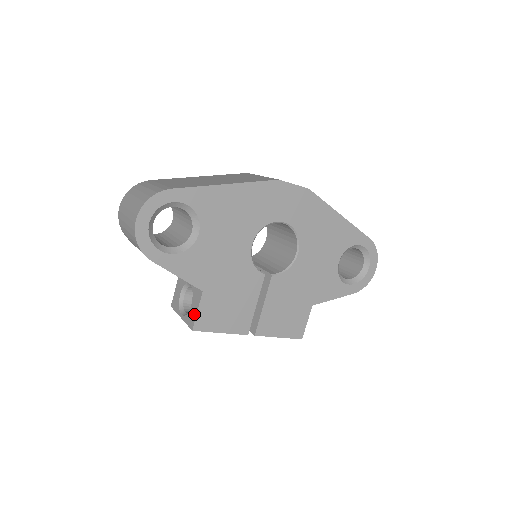
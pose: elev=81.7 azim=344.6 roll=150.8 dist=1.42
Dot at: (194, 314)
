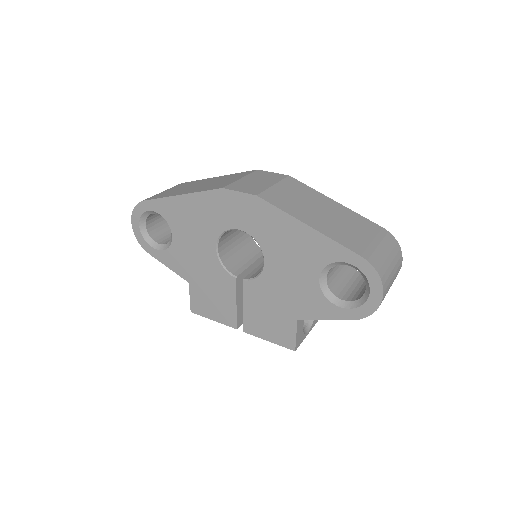
Dot at: occluded
